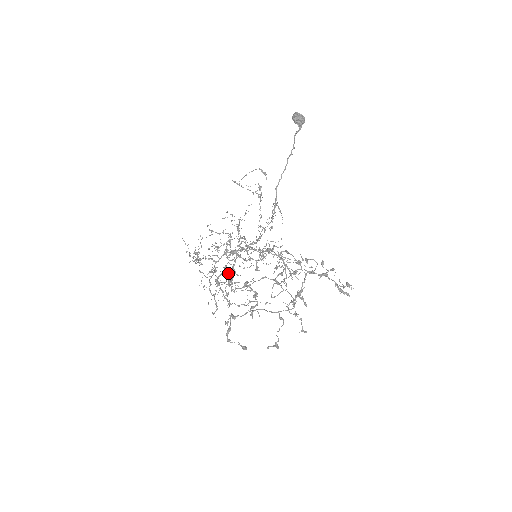
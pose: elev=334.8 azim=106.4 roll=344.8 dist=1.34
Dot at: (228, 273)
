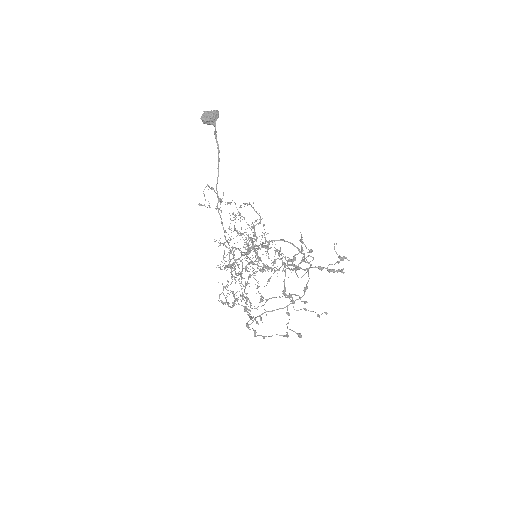
Dot at: (228, 290)
